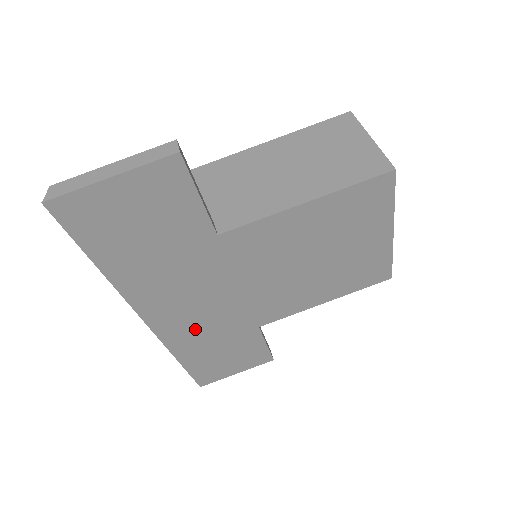
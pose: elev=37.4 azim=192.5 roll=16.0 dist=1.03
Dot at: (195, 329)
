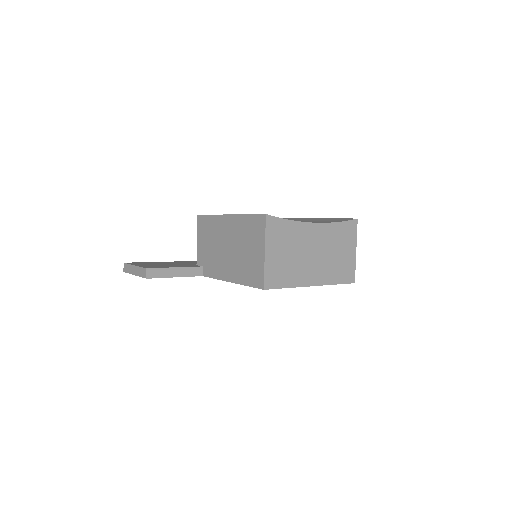
Dot at: occluded
